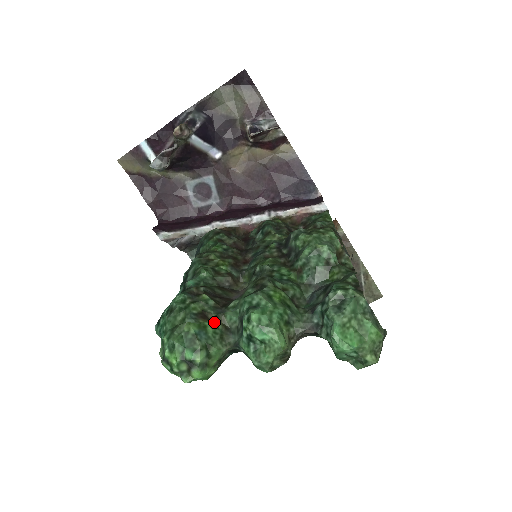
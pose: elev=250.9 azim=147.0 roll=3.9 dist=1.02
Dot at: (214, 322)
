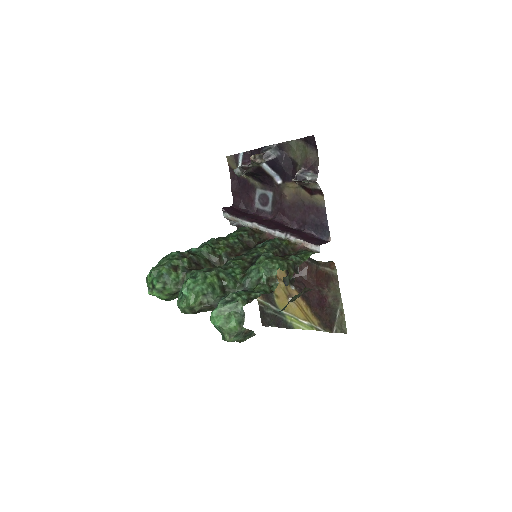
Dot at: (179, 274)
